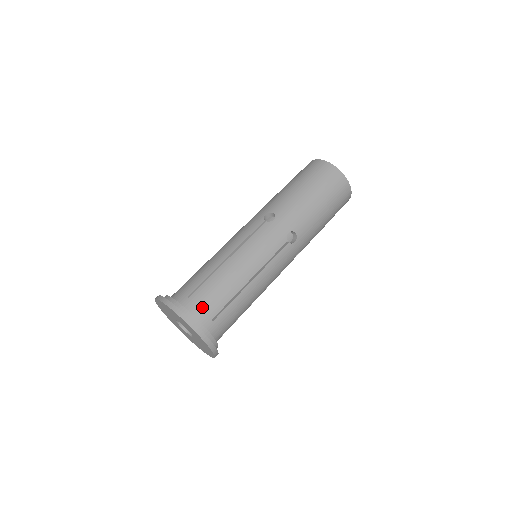
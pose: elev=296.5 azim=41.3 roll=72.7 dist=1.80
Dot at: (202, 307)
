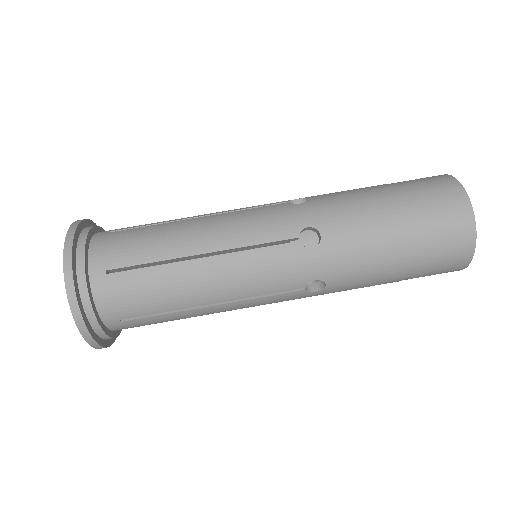
Dot at: (115, 300)
